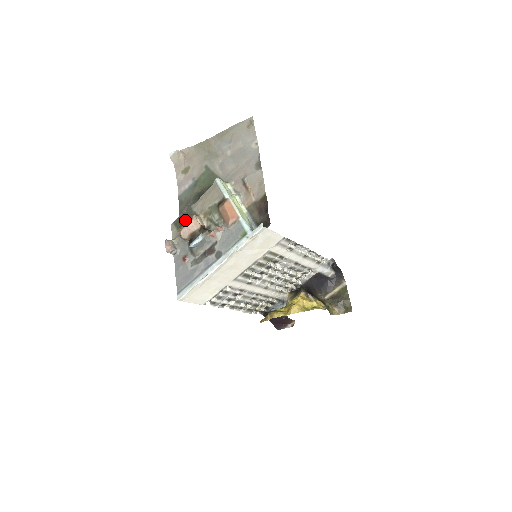
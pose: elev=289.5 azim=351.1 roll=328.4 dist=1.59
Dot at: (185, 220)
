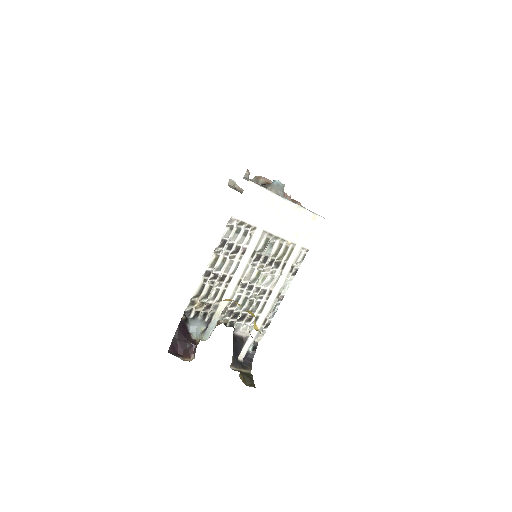
Dot at: occluded
